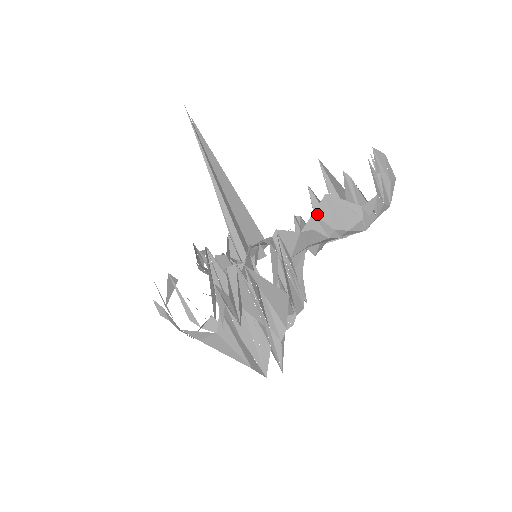
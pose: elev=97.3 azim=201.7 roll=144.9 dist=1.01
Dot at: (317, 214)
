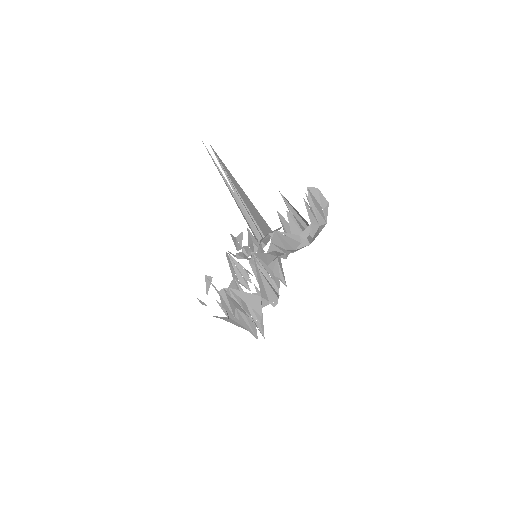
Dot at: (273, 242)
